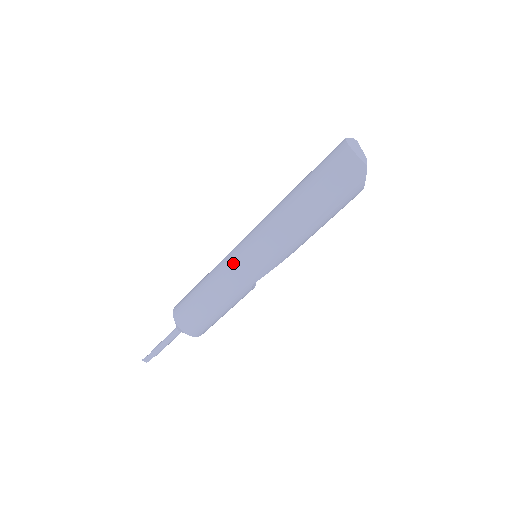
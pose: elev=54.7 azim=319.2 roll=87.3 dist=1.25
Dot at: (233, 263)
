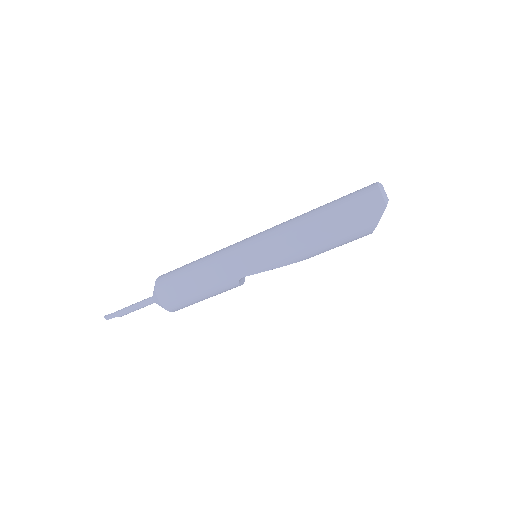
Dot at: (234, 250)
